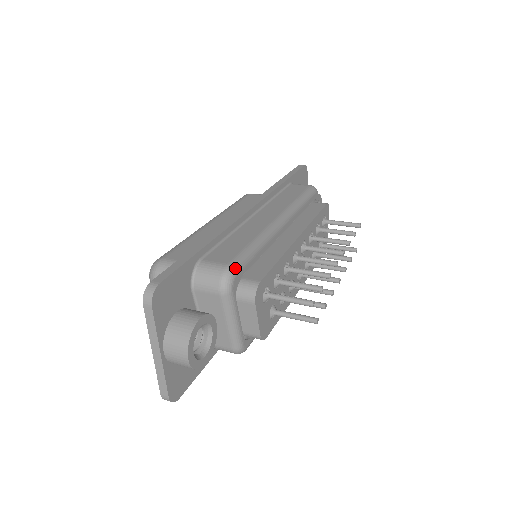
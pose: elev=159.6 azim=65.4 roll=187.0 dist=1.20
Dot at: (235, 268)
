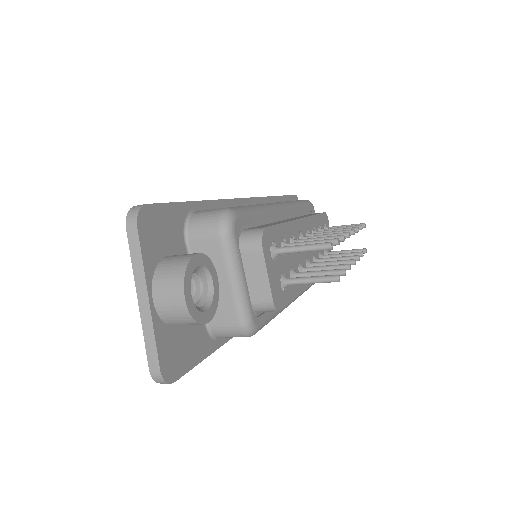
Dot at: (235, 211)
